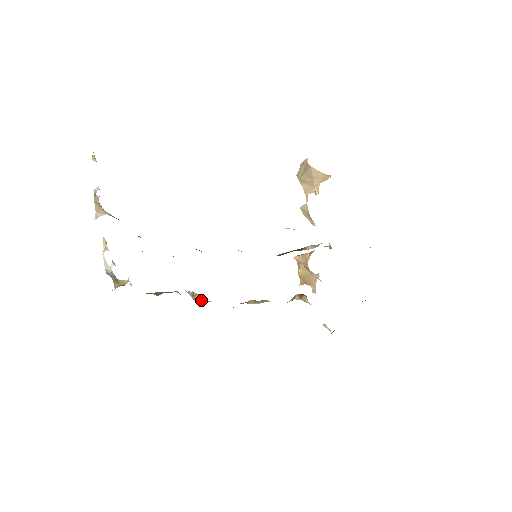
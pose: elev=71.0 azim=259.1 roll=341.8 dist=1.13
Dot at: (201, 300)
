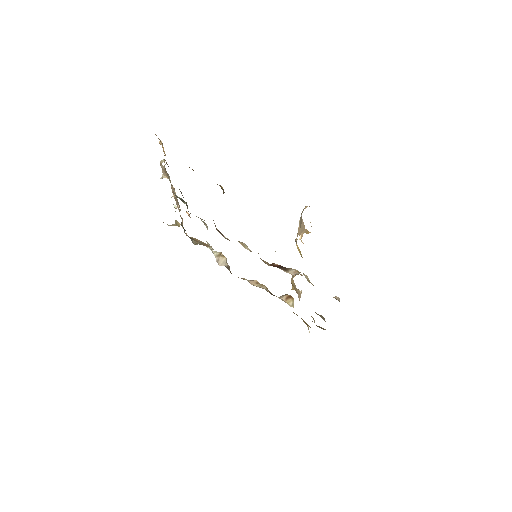
Dot at: (223, 262)
